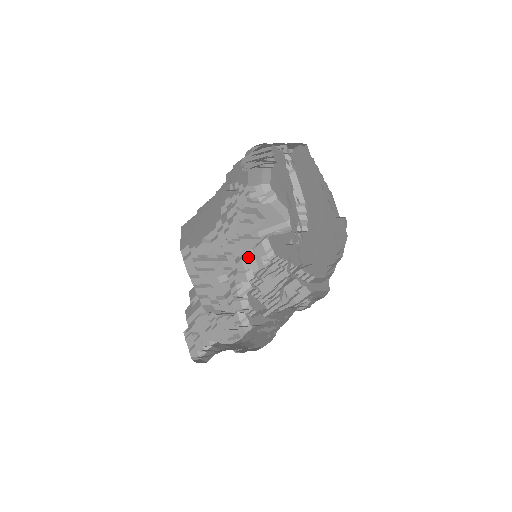
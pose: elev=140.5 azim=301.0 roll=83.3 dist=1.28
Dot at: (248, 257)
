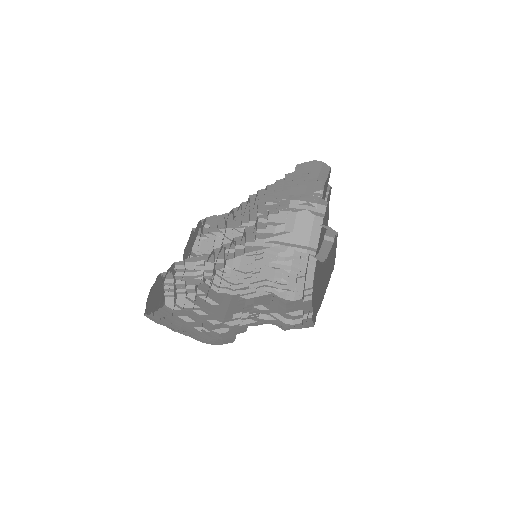
Dot at: (299, 189)
